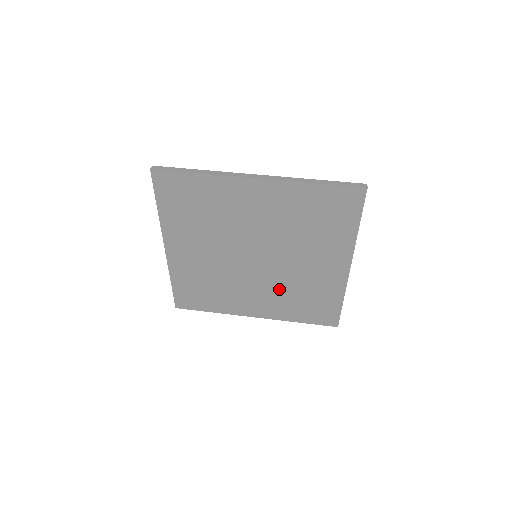
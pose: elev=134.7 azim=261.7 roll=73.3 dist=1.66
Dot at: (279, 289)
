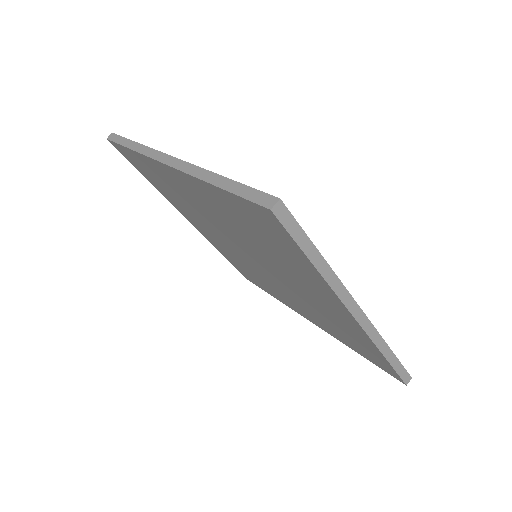
Dot at: (305, 304)
